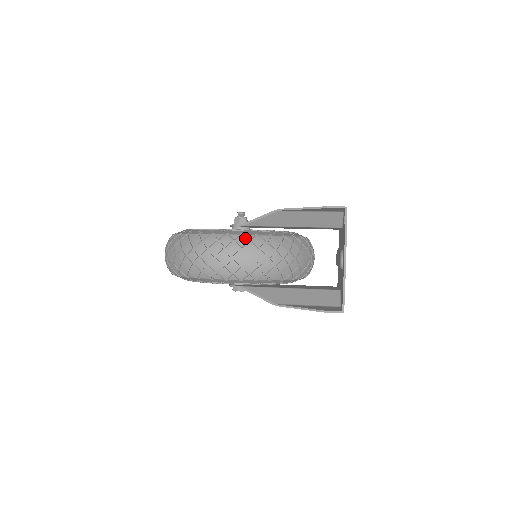
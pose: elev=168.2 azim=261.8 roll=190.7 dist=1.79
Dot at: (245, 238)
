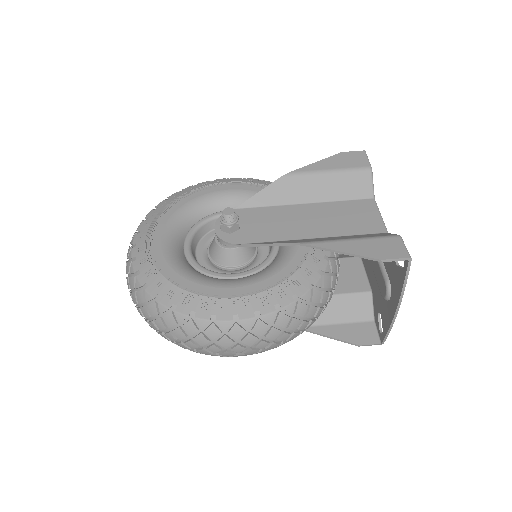
Dot at: (263, 320)
